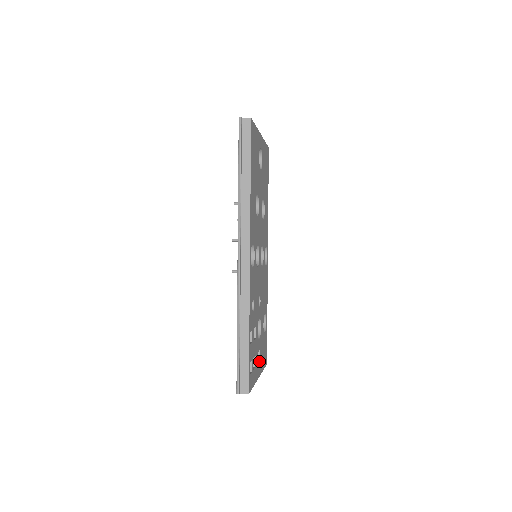
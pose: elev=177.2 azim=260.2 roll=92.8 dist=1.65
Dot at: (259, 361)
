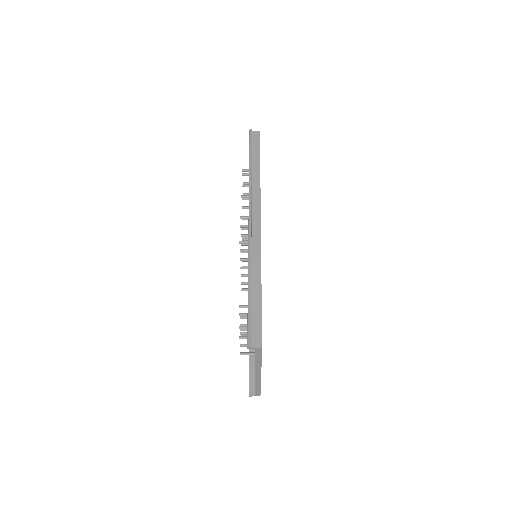
Dot at: occluded
